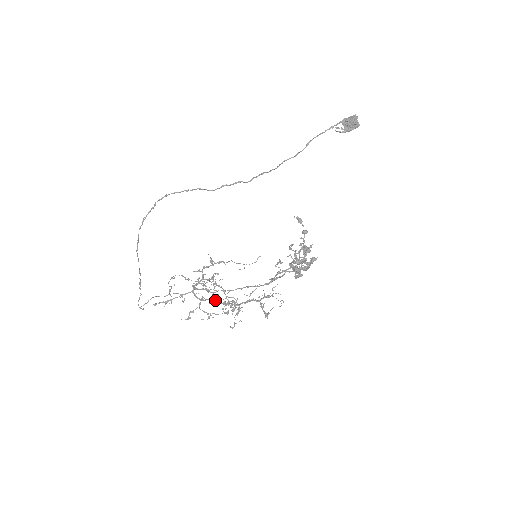
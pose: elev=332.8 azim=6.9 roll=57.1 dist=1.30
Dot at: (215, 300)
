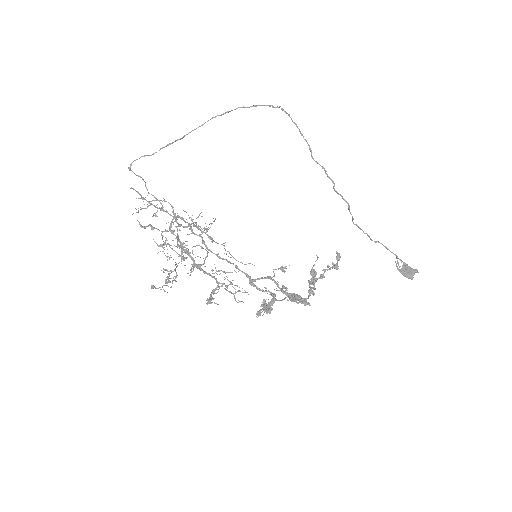
Dot at: (183, 243)
